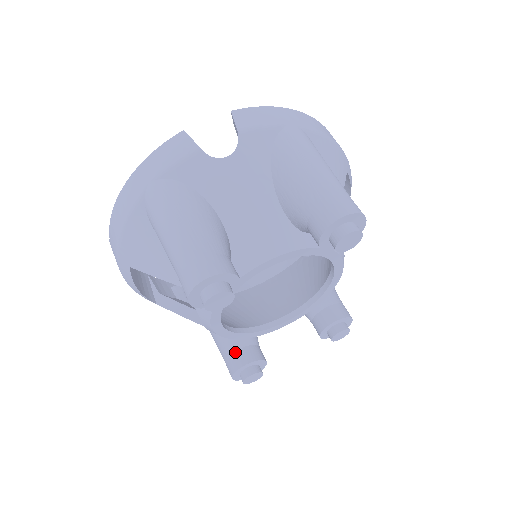
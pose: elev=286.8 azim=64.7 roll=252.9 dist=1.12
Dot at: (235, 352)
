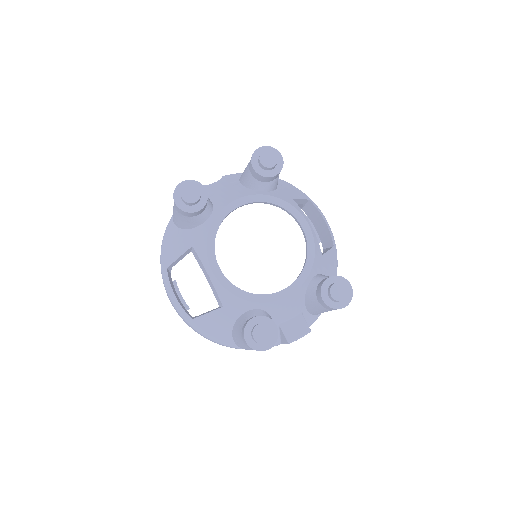
Dot at: occluded
